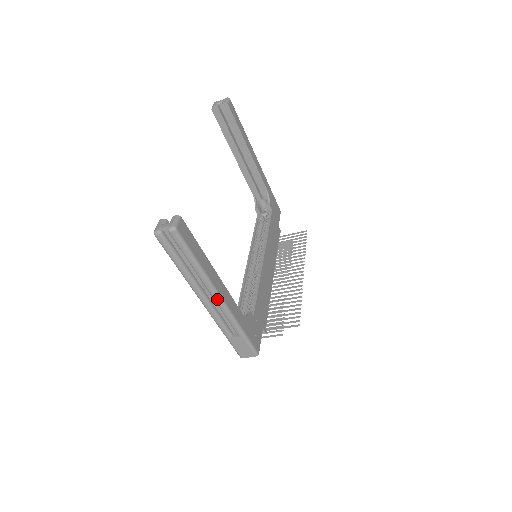
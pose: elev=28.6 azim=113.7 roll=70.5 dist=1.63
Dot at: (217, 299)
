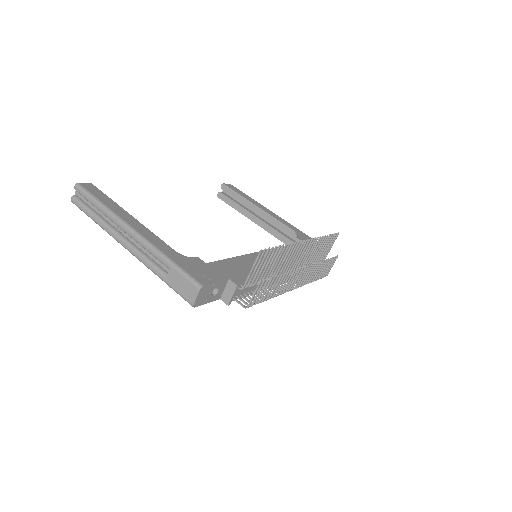
Dot at: (129, 231)
